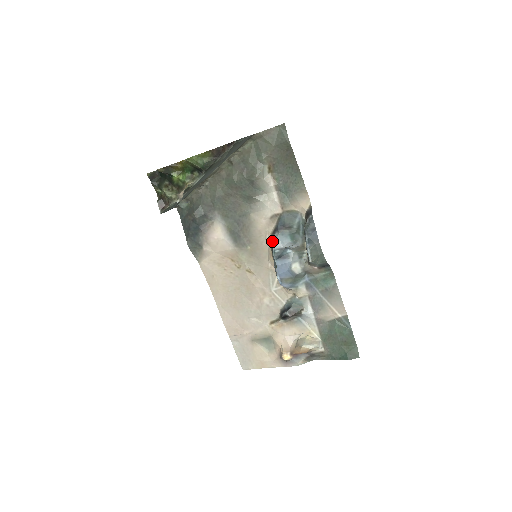
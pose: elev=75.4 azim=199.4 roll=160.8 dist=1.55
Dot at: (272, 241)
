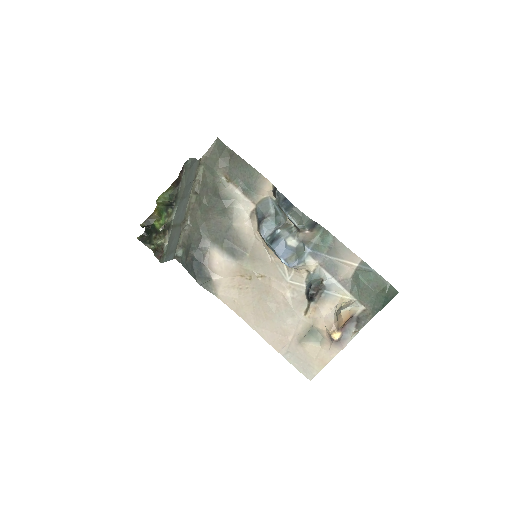
Dot at: (261, 234)
